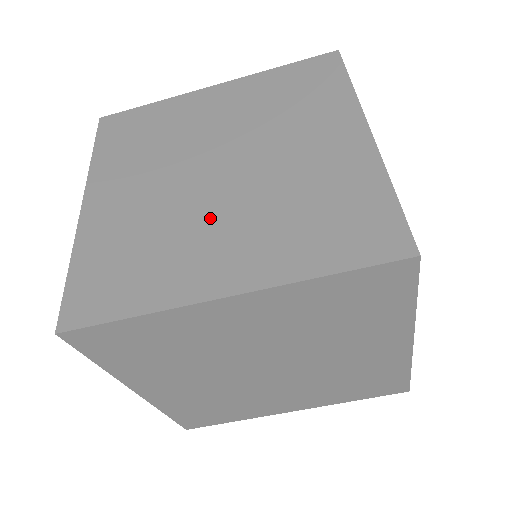
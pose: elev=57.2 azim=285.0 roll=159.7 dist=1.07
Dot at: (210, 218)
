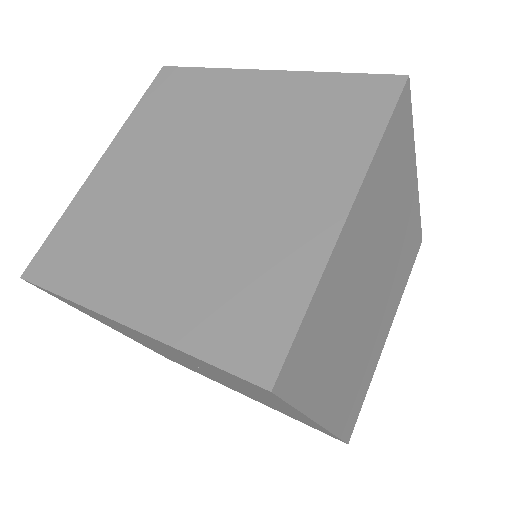
Dot at: occluded
